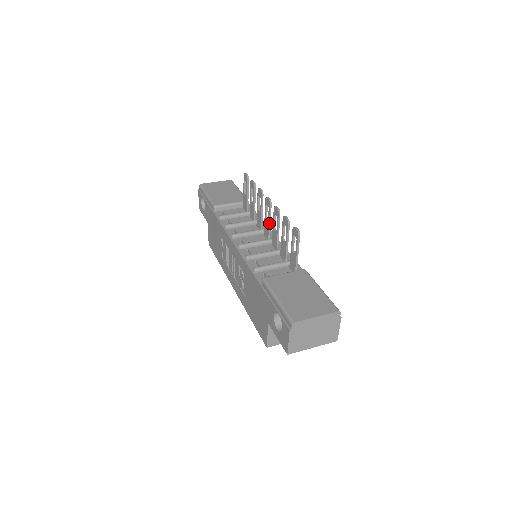
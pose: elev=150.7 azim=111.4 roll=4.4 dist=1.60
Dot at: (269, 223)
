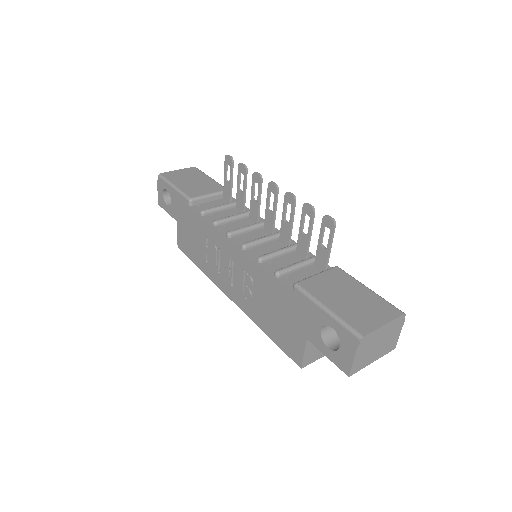
Dot at: (274, 214)
